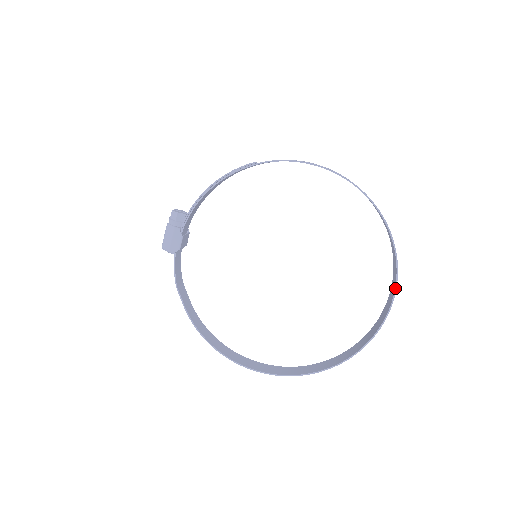
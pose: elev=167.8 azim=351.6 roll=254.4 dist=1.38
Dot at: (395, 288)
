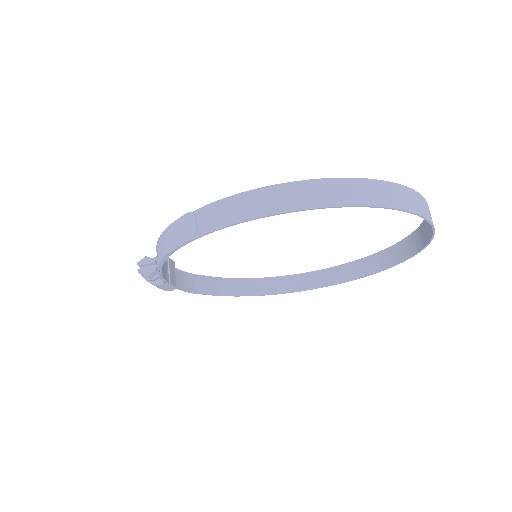
Dot at: (433, 233)
